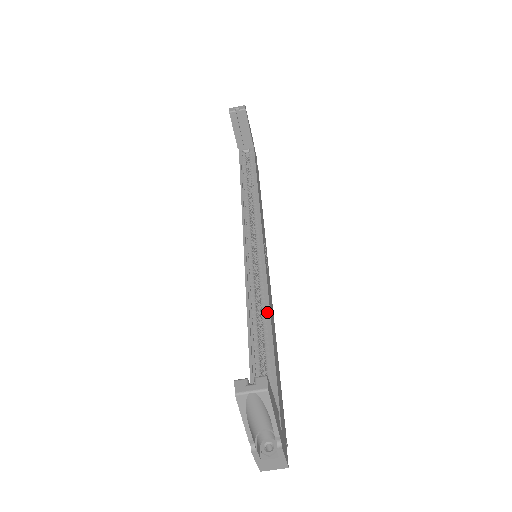
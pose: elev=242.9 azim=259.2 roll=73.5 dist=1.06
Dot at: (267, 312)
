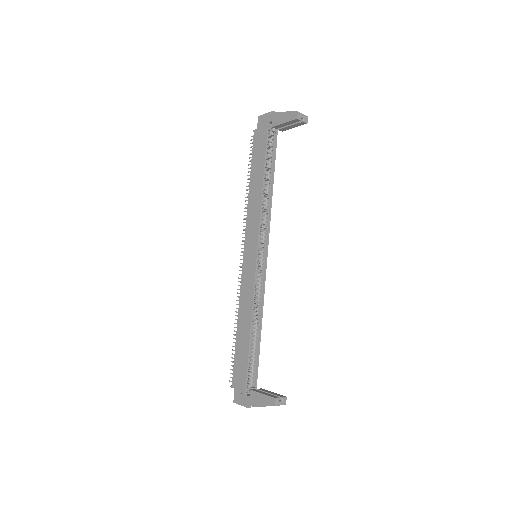
Dot at: (260, 316)
